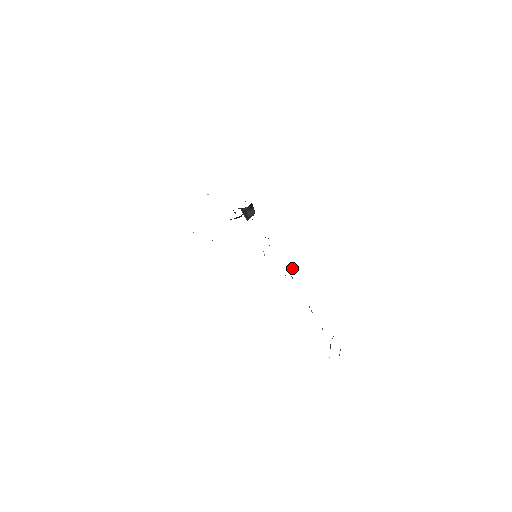
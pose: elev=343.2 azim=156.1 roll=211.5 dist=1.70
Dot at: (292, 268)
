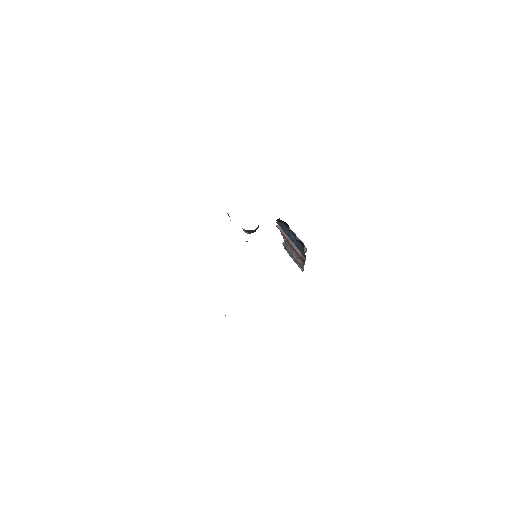
Dot at: occluded
